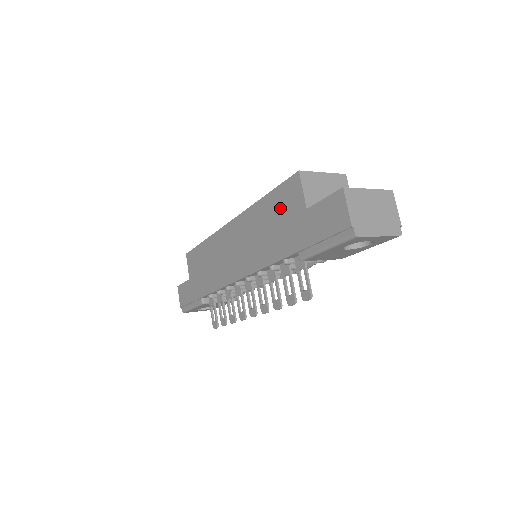
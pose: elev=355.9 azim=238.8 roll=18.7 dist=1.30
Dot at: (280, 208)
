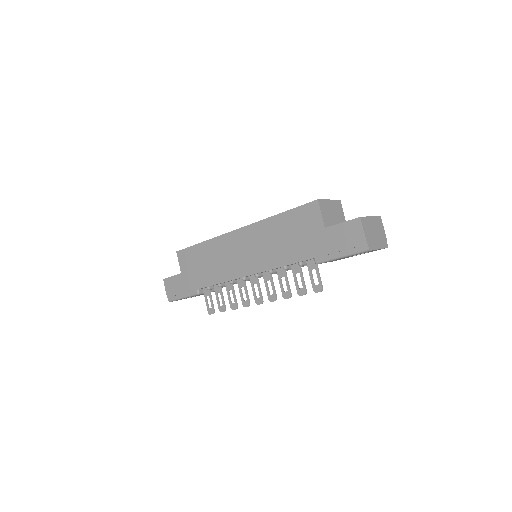
Dot at: (297, 224)
